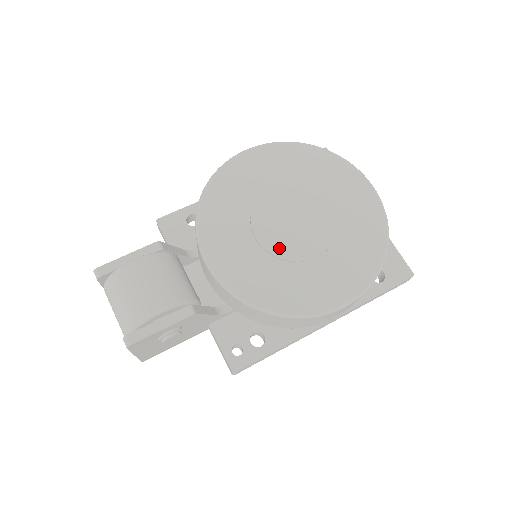
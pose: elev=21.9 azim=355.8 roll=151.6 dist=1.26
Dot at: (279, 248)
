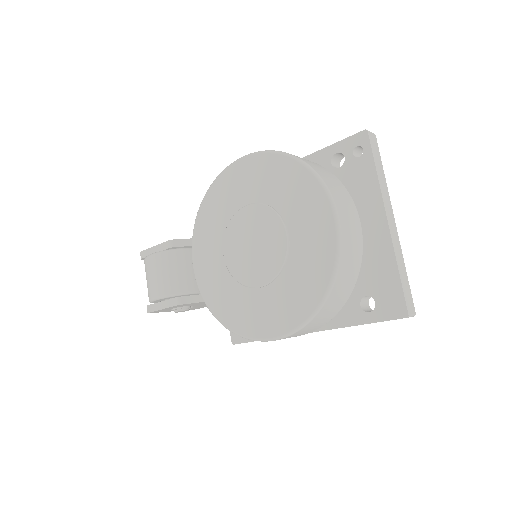
Dot at: (236, 270)
